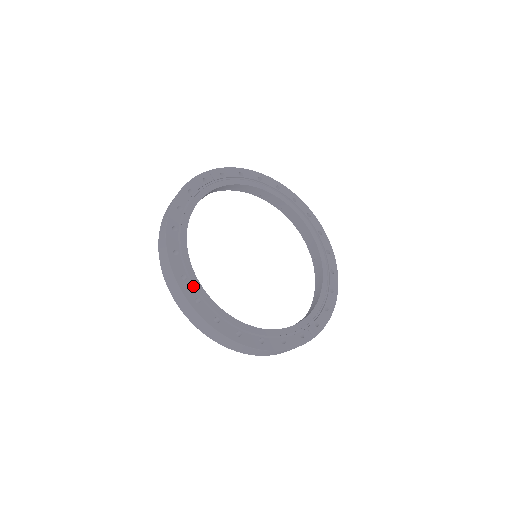
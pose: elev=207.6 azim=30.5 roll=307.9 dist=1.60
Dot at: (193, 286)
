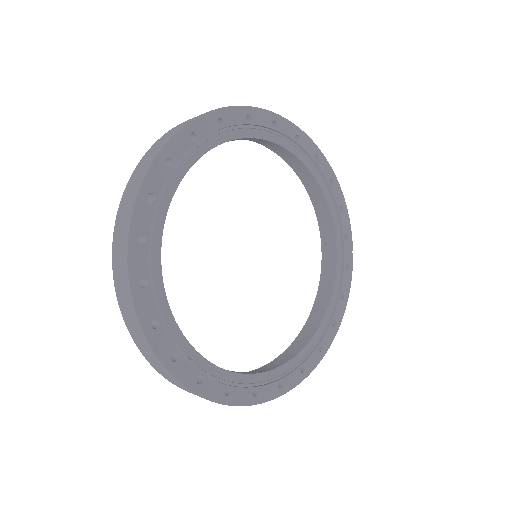
Dot at: (266, 383)
